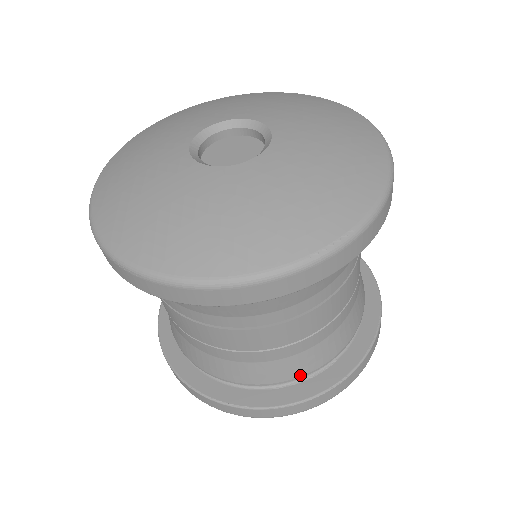
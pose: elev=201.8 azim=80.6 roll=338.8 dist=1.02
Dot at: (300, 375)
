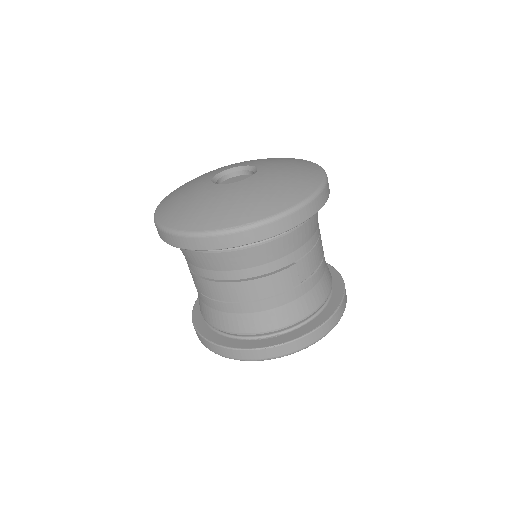
Dot at: (250, 332)
